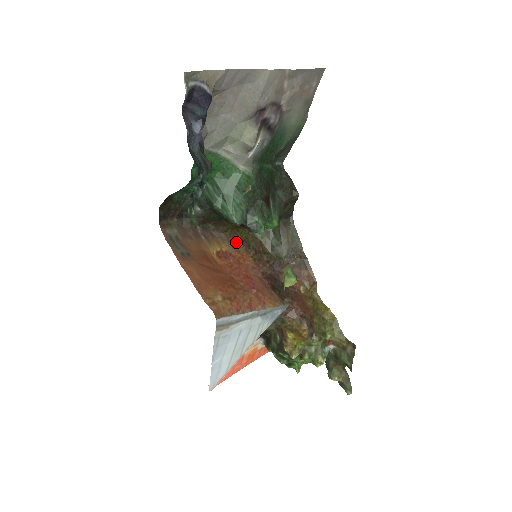
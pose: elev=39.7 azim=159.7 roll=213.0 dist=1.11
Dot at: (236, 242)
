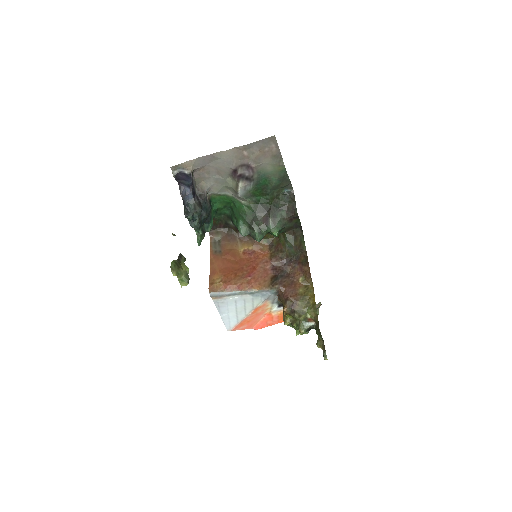
Dot at: (263, 243)
